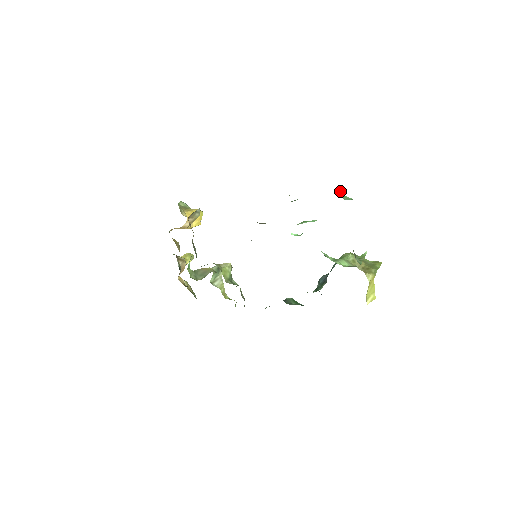
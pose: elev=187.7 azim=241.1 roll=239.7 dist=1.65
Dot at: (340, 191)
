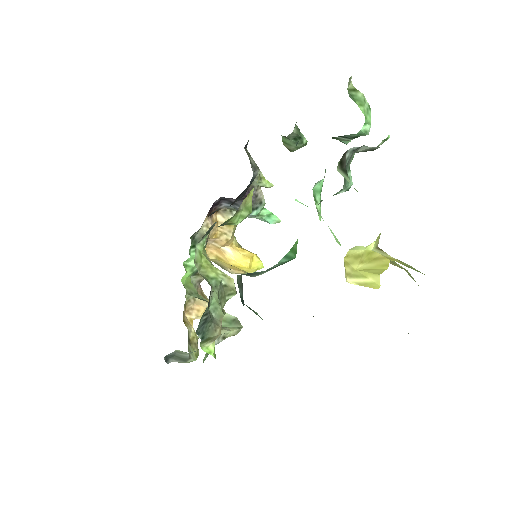
Dot at: (350, 91)
